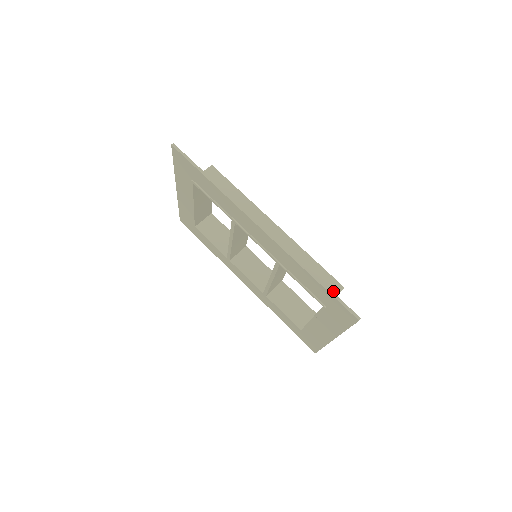
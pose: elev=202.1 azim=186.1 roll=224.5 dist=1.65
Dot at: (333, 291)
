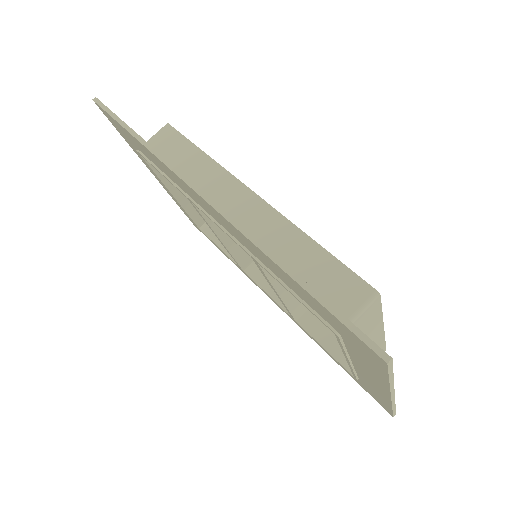
Dot at: (355, 302)
